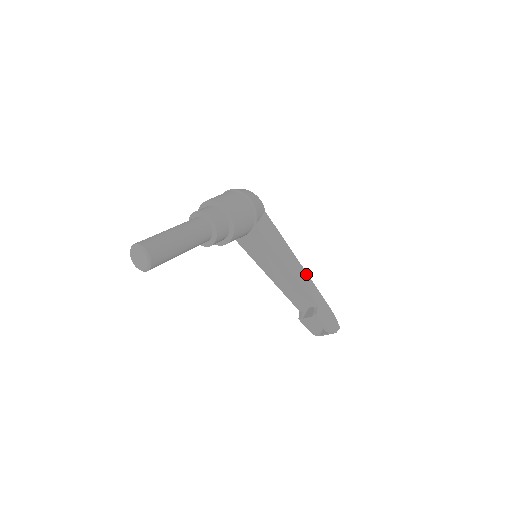
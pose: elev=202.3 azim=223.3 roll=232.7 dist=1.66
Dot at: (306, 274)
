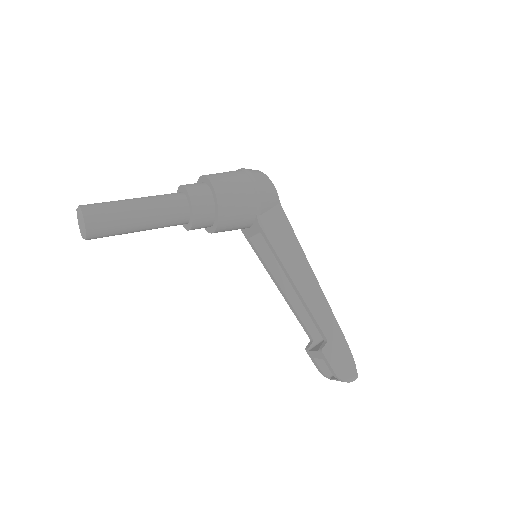
Dot at: (322, 295)
